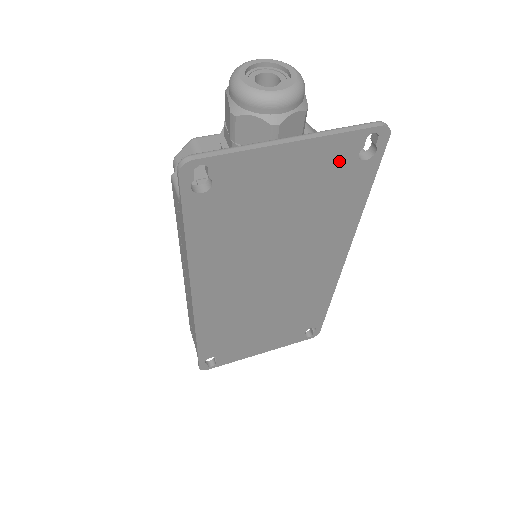
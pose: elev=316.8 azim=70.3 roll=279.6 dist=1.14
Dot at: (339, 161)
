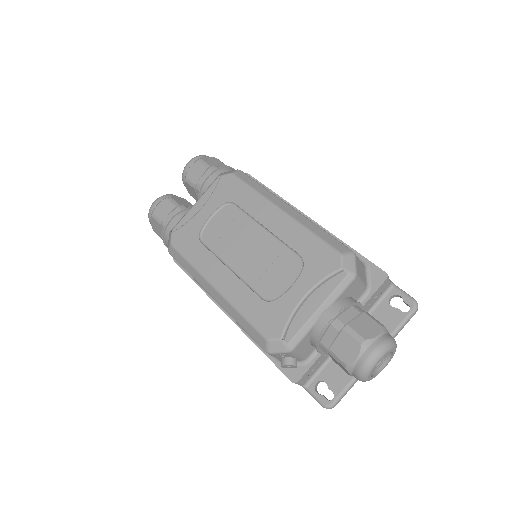
Dot at: occluded
